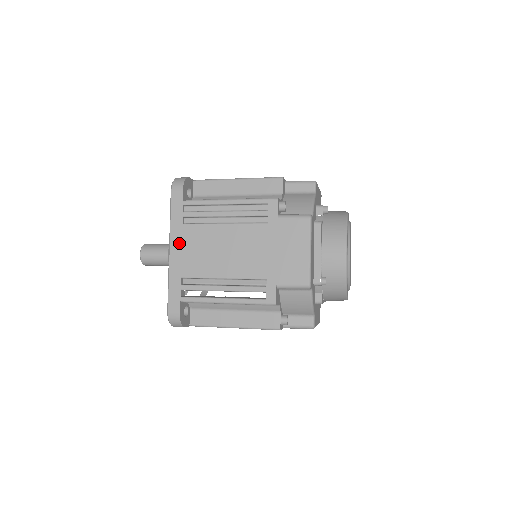
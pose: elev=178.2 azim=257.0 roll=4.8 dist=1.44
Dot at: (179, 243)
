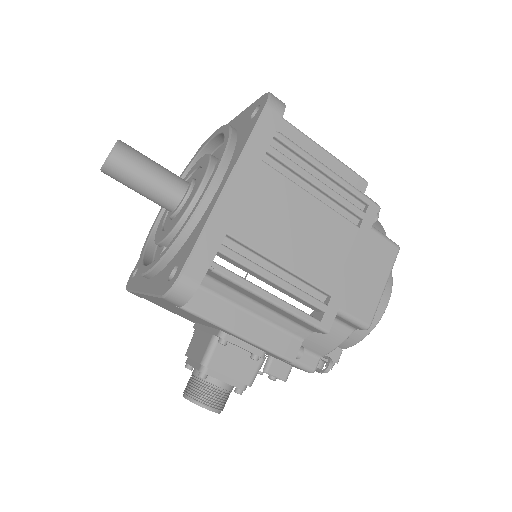
Dot at: occluded
